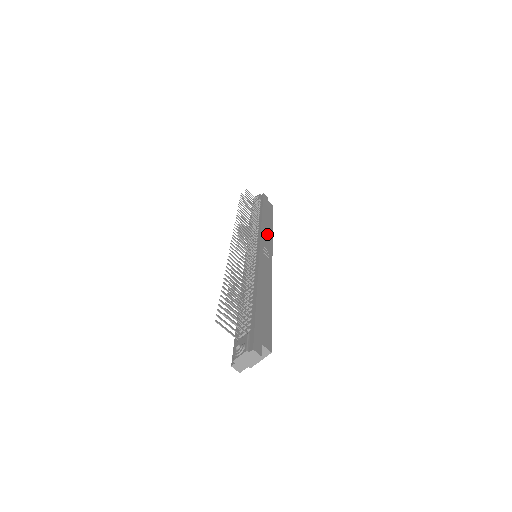
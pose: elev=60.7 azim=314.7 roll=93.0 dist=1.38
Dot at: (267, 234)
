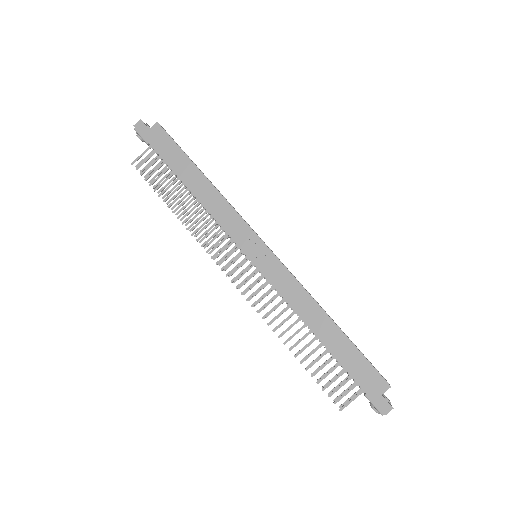
Dot at: (224, 213)
